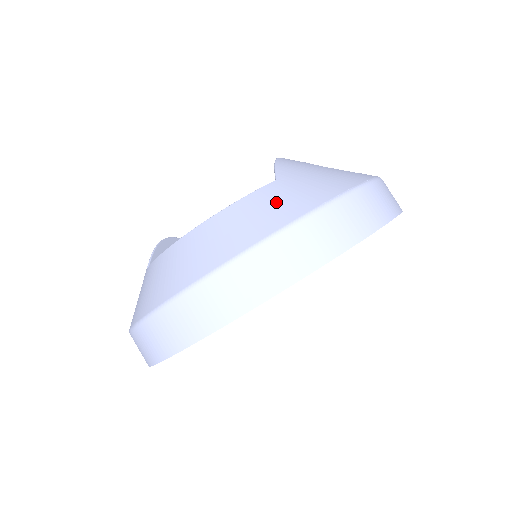
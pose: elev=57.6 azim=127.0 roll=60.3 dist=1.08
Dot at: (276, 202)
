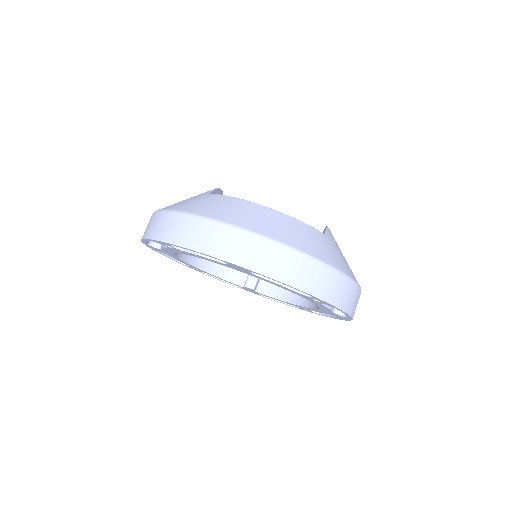
Dot at: (320, 244)
